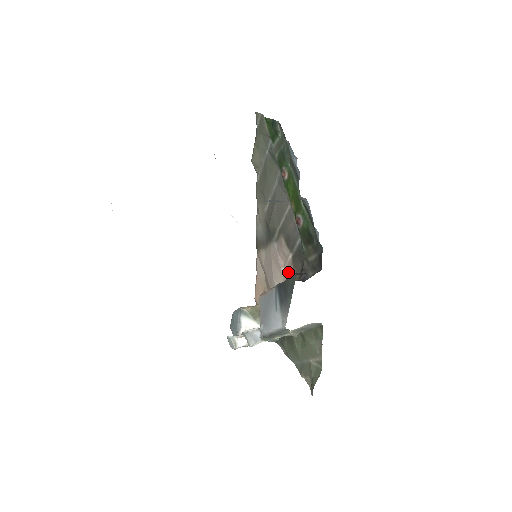
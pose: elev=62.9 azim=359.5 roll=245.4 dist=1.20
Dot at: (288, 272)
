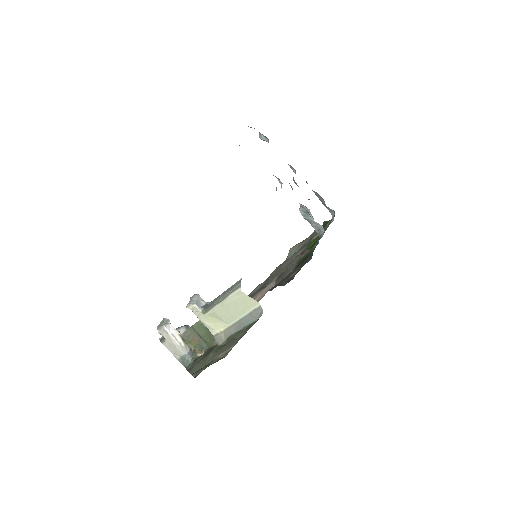
Dot at: (259, 299)
